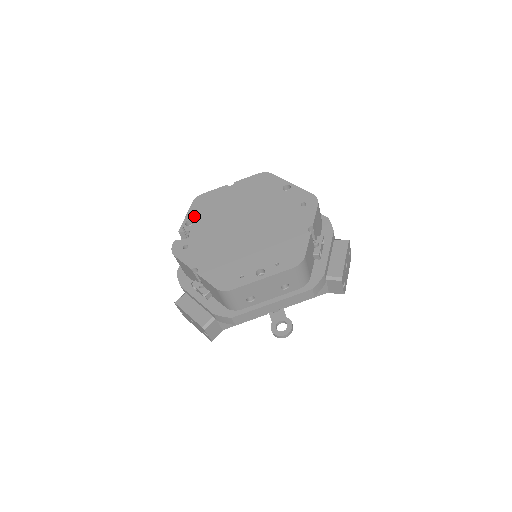
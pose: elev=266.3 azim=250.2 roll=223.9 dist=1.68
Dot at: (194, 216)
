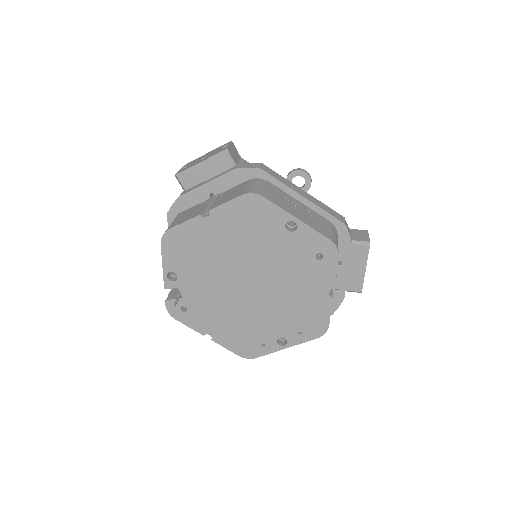
Dot at: (174, 267)
